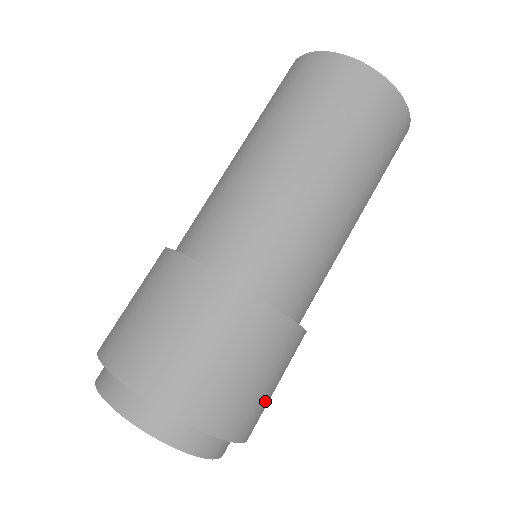
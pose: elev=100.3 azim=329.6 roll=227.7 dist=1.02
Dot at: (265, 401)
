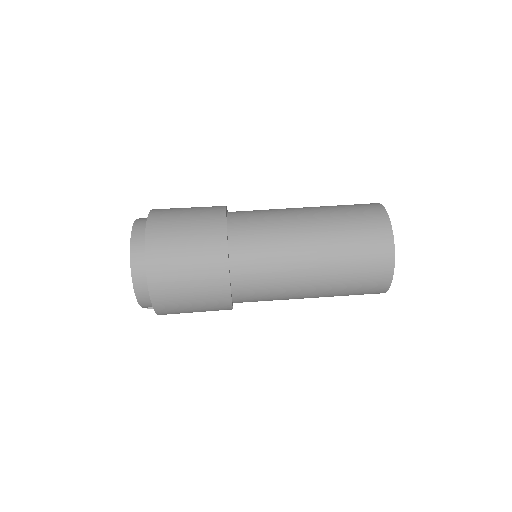
Dot at: (180, 301)
